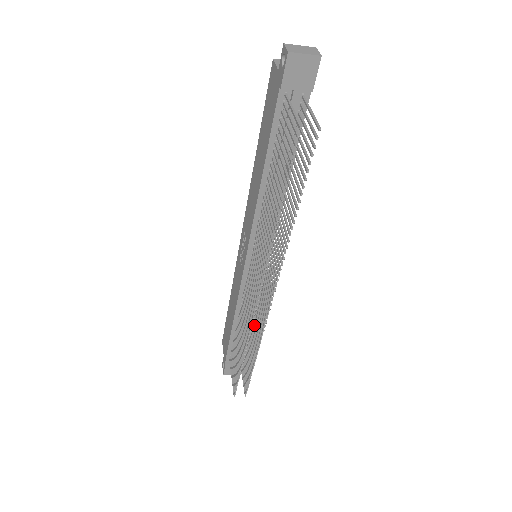
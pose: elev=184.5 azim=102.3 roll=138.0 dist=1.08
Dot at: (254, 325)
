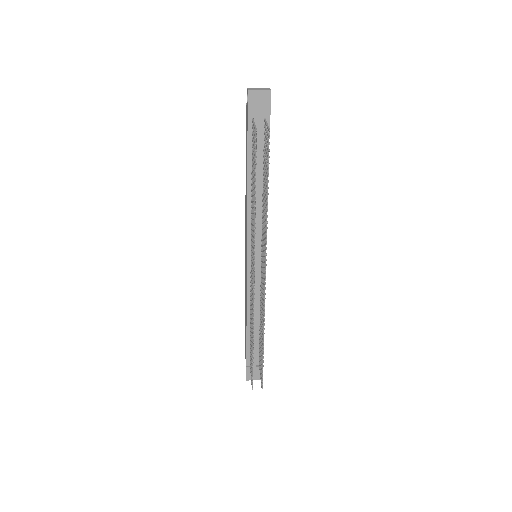
Dot at: occluded
